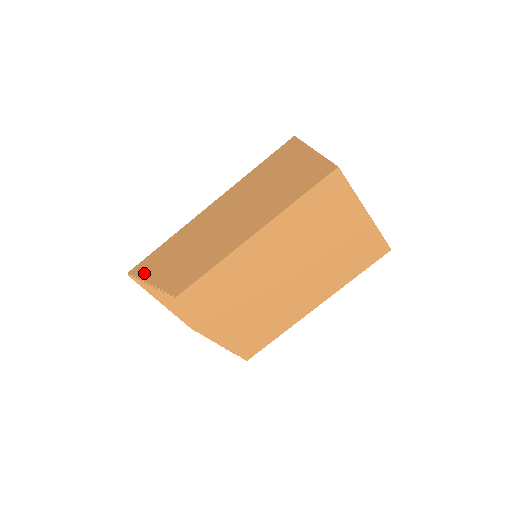
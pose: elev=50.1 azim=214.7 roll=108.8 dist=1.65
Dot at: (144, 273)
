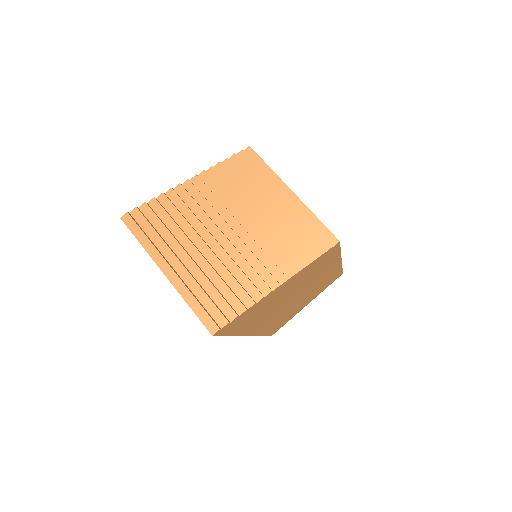
Dot at: occluded
